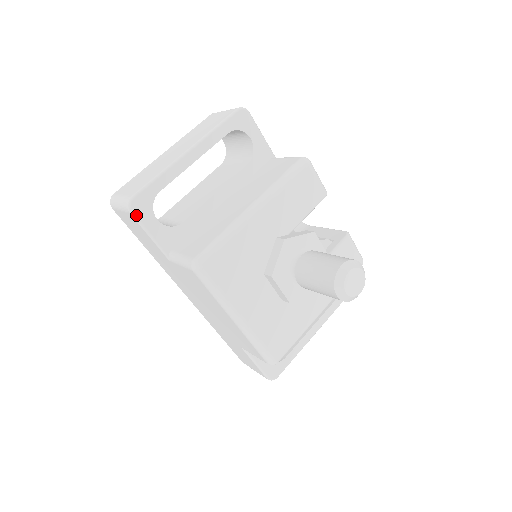
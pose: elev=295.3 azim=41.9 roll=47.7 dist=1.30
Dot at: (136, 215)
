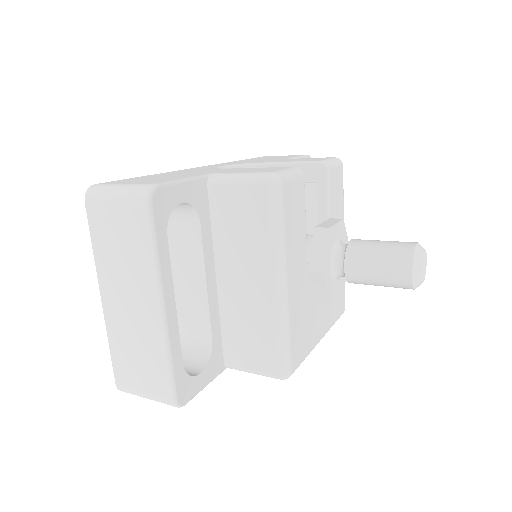
Dot at: (189, 399)
